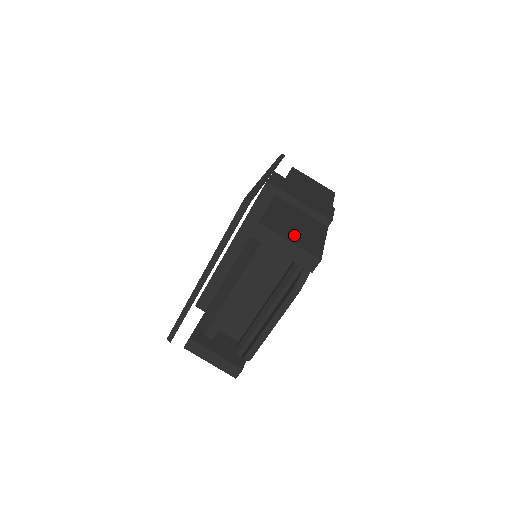
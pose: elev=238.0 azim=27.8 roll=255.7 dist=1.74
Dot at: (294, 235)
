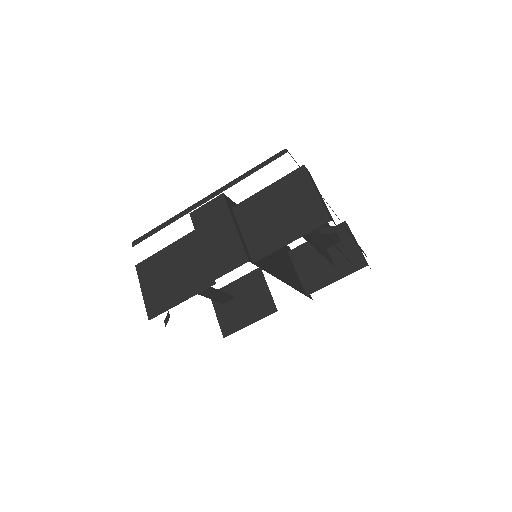
Dot at: (155, 286)
